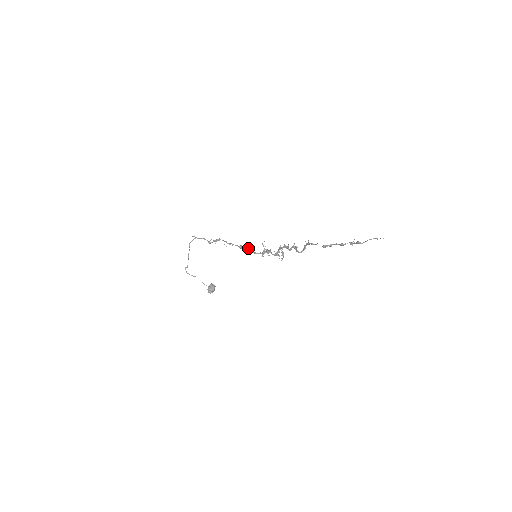
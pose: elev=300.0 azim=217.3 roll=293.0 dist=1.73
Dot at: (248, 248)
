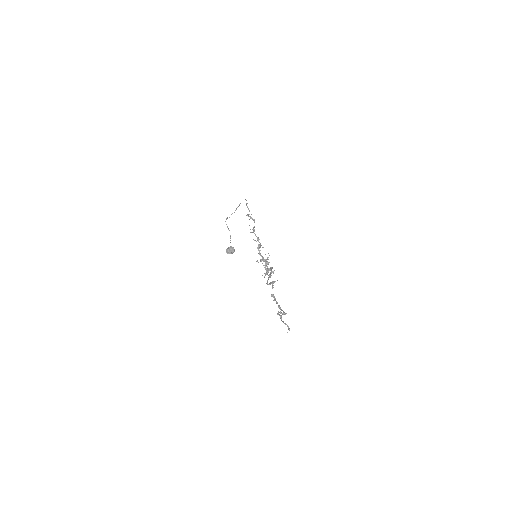
Dot at: occluded
